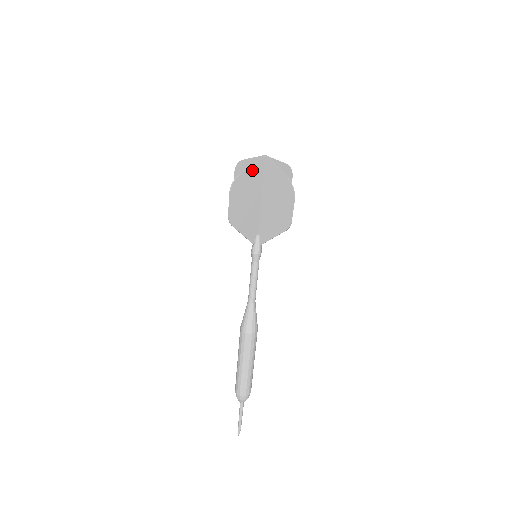
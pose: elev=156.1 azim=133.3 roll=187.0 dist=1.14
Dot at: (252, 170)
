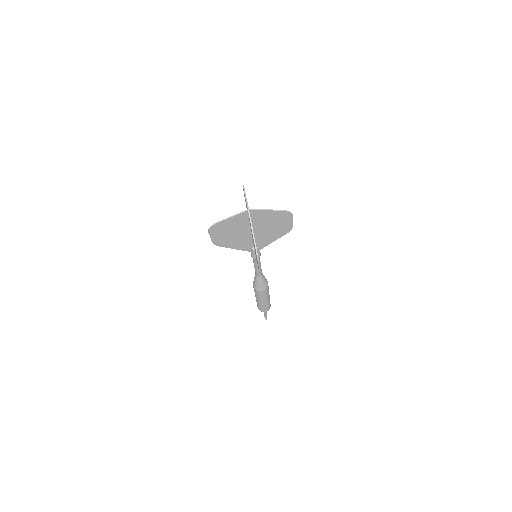
Dot at: occluded
